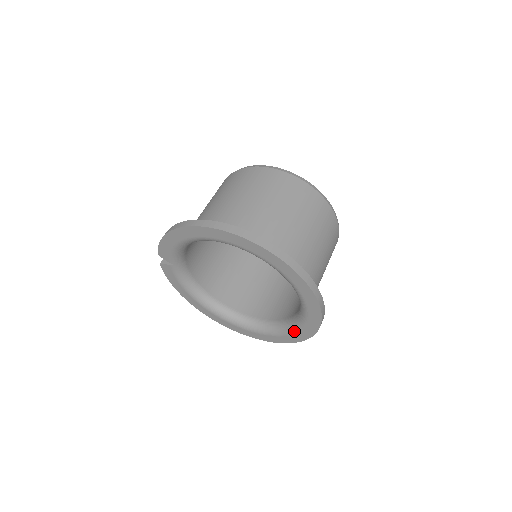
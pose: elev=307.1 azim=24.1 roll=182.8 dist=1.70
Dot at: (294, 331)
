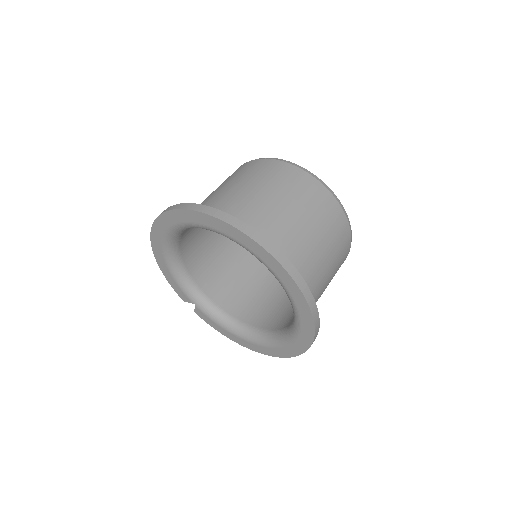
Dot at: (292, 302)
